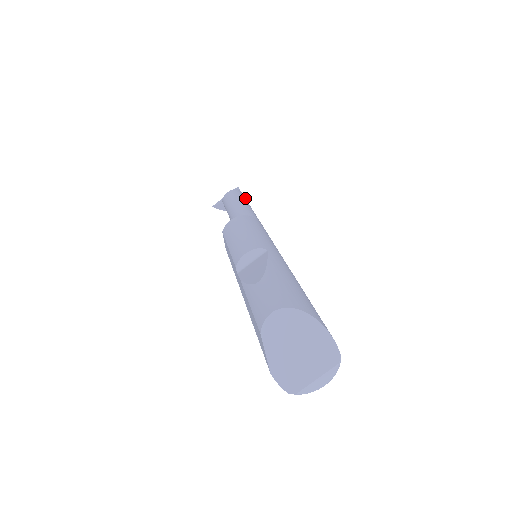
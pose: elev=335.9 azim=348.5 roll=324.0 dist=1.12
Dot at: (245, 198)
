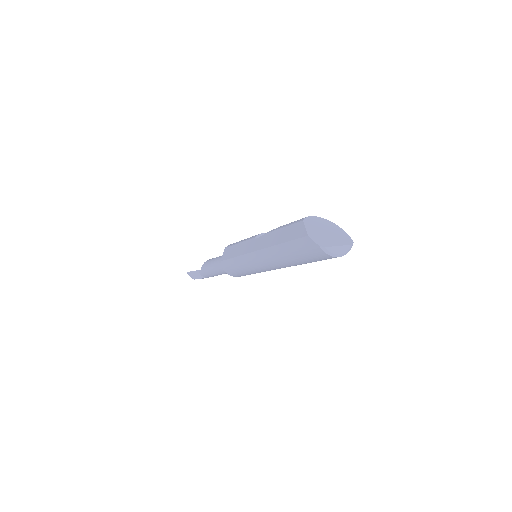
Dot at: occluded
